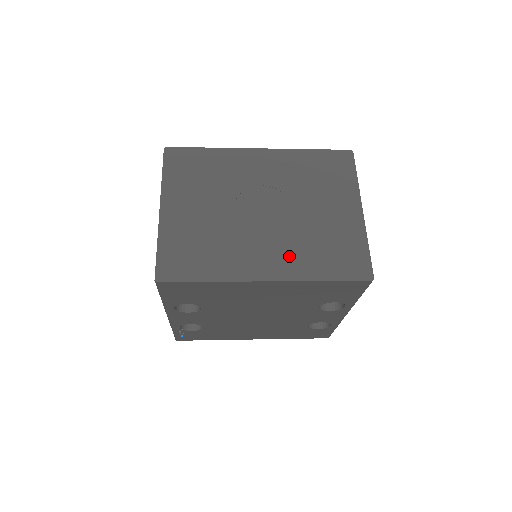
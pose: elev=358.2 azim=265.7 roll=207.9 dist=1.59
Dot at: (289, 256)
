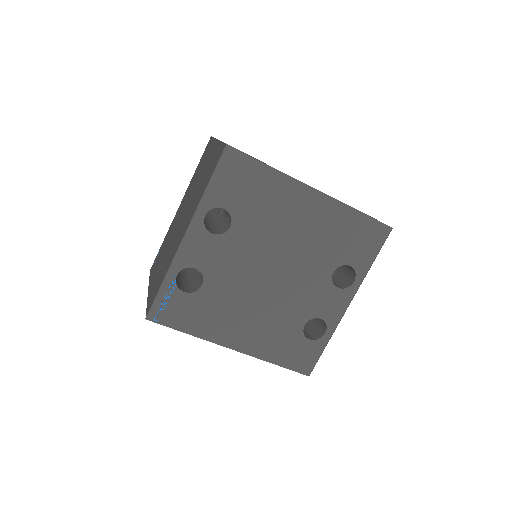
Dot at: occluded
